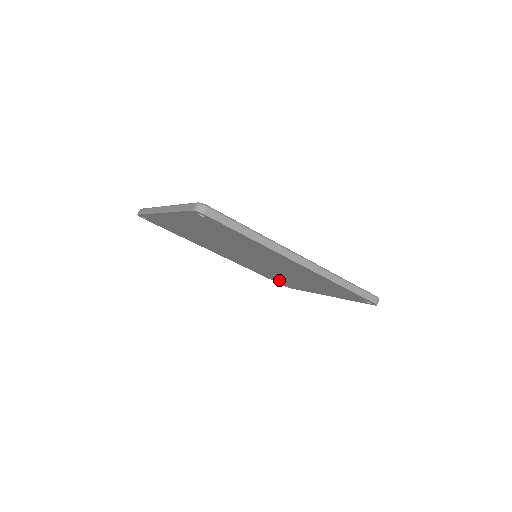
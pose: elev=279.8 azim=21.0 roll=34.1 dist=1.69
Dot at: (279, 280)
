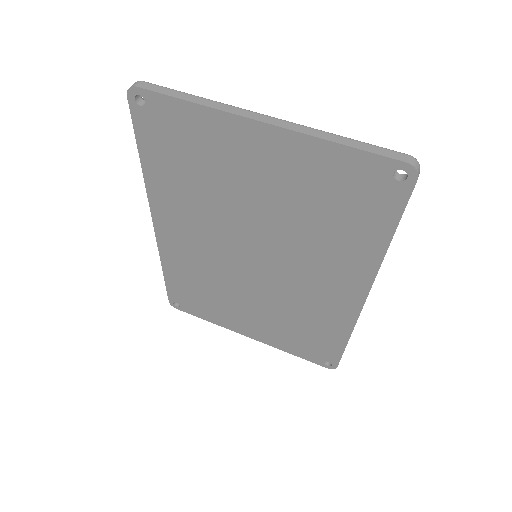
Dot at: (191, 294)
